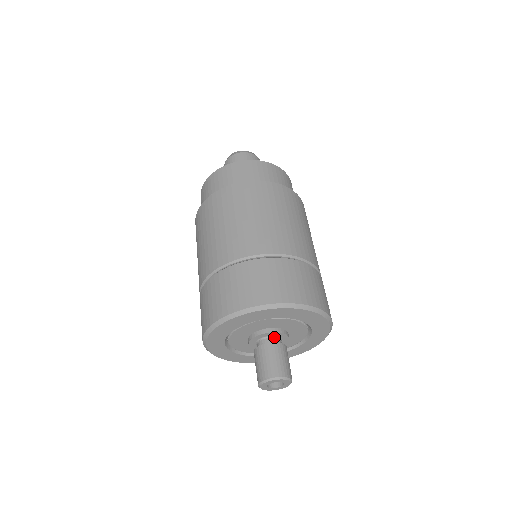
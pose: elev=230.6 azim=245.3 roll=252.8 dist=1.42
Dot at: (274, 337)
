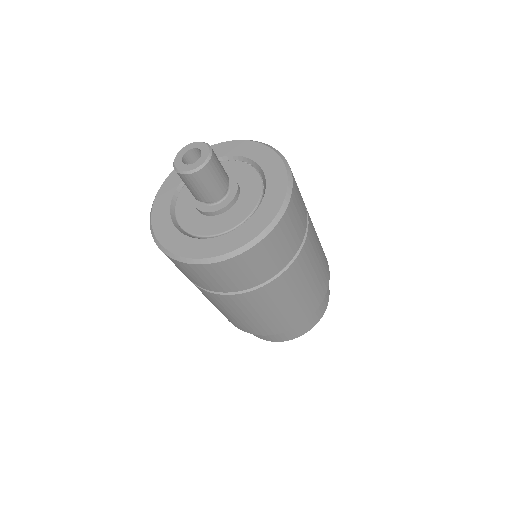
Dot at: occluded
